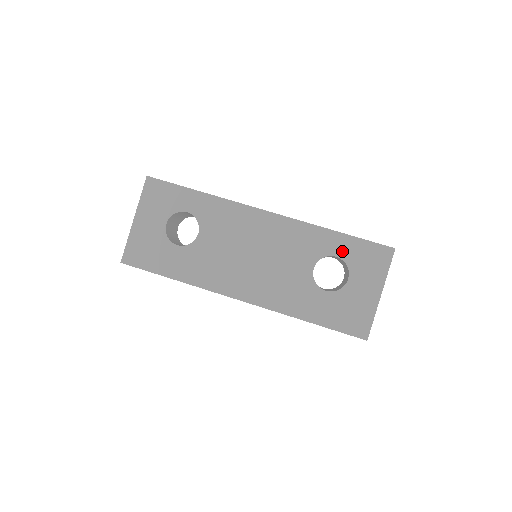
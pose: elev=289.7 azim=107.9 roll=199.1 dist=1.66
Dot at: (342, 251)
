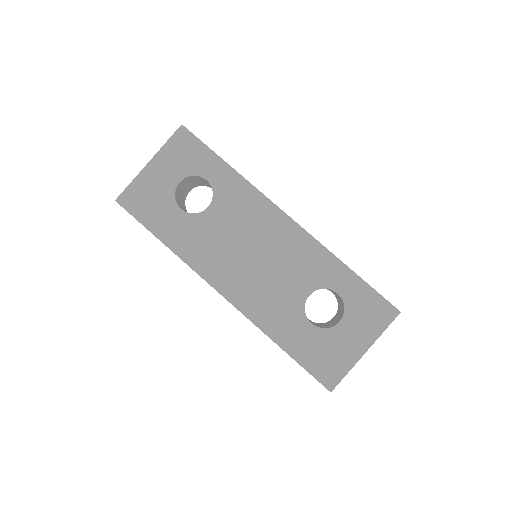
Dot at: (346, 290)
